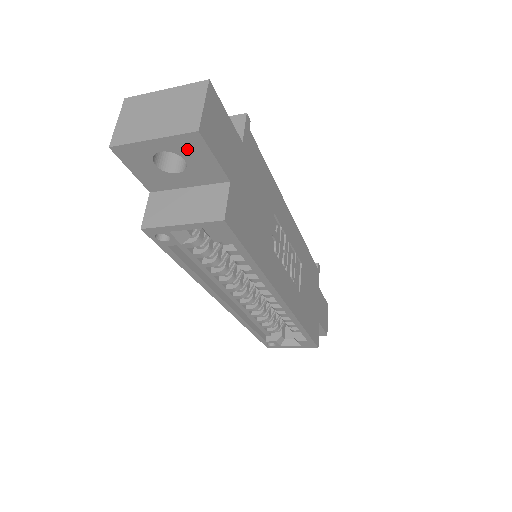
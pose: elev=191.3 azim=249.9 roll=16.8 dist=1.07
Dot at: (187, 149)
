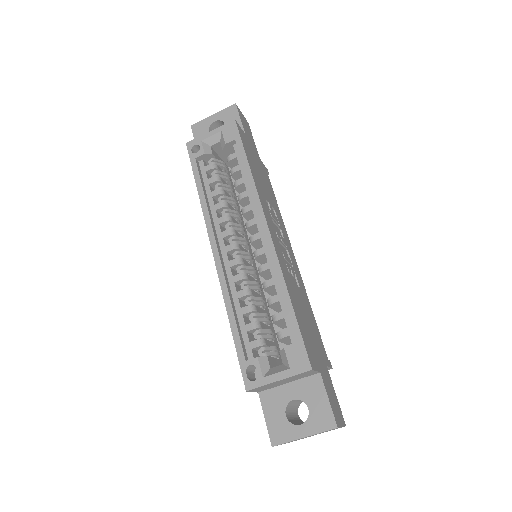
Dot at: (228, 116)
